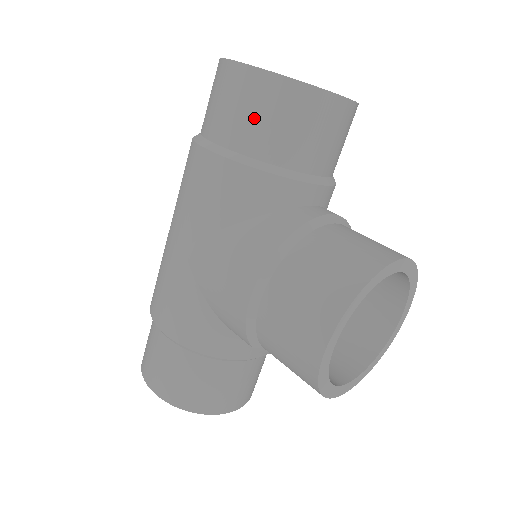
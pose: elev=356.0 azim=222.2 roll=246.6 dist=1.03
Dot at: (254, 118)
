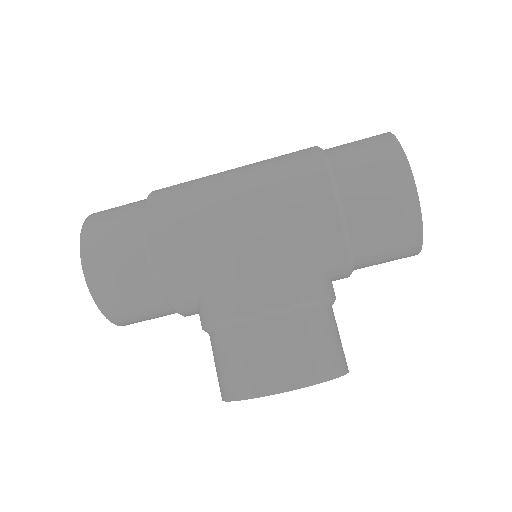
Dot at: (379, 213)
